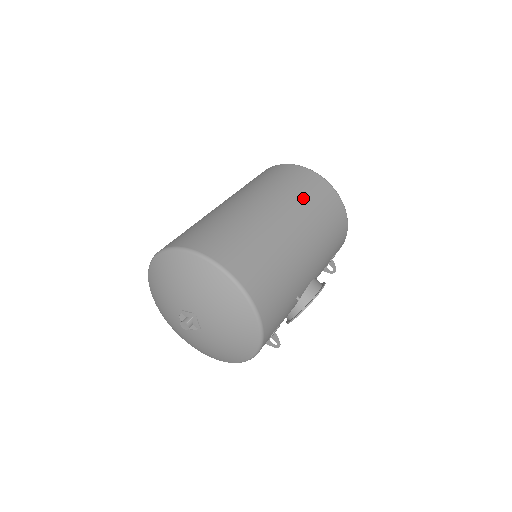
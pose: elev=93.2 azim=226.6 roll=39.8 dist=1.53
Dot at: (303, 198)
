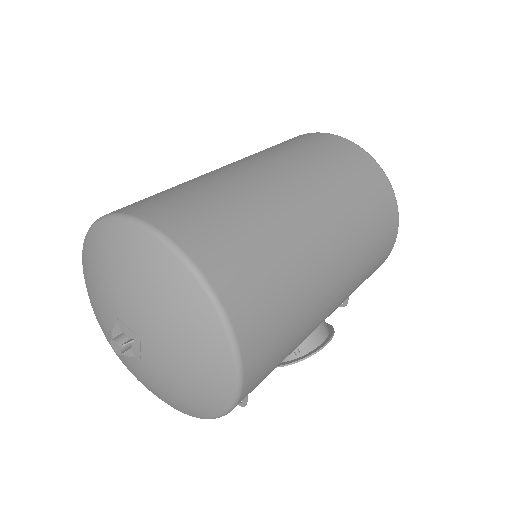
Dot at: (359, 206)
